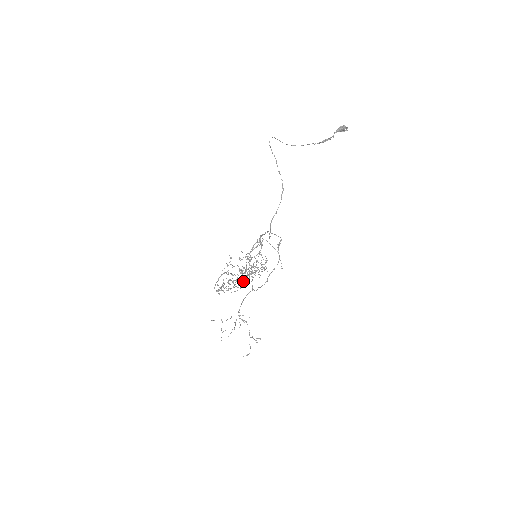
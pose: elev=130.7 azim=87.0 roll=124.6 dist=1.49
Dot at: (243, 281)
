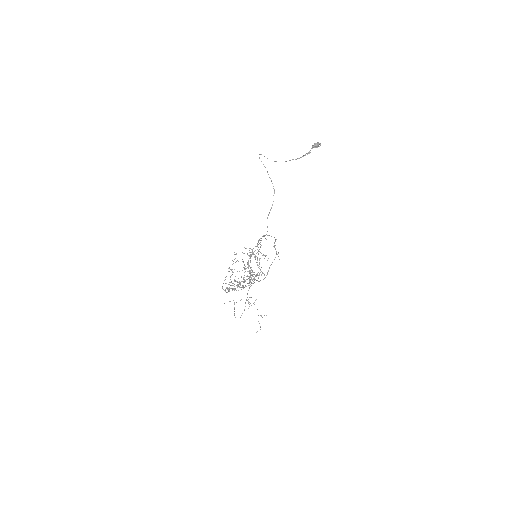
Dot at: occluded
